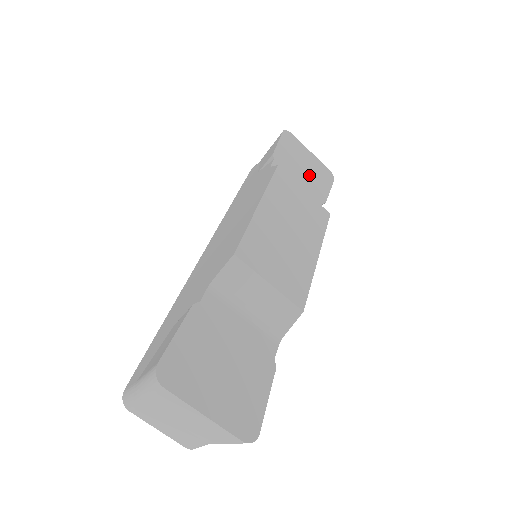
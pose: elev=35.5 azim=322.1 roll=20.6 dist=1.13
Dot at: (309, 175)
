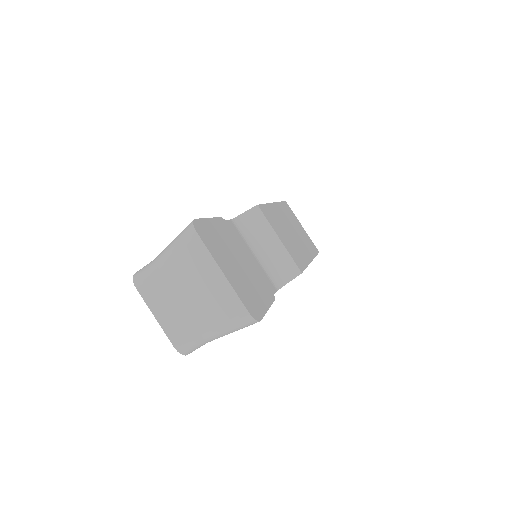
Dot at: occluded
